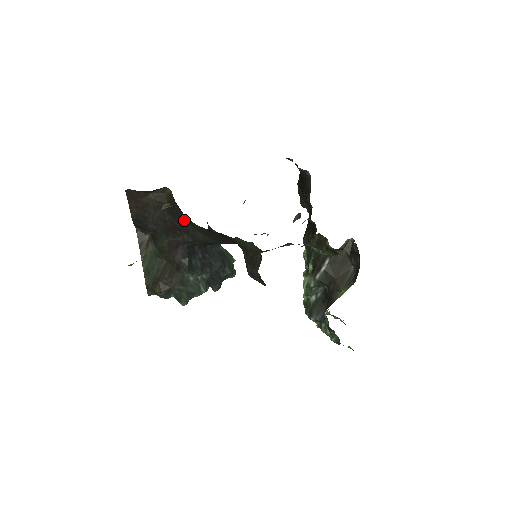
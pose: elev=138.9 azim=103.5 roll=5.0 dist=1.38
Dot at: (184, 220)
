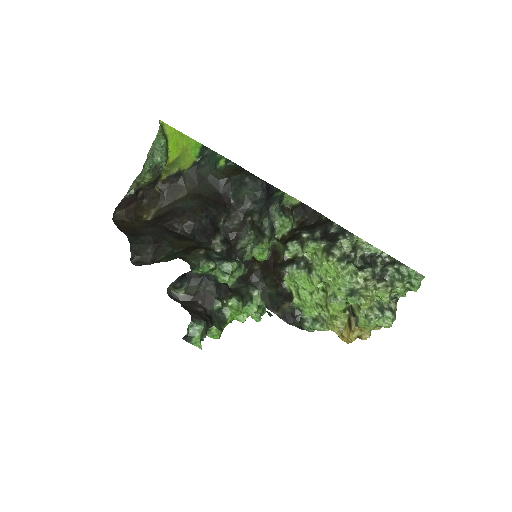
Dot at: (176, 208)
